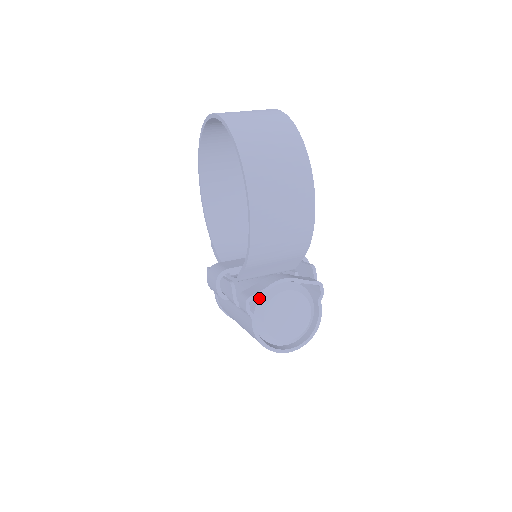
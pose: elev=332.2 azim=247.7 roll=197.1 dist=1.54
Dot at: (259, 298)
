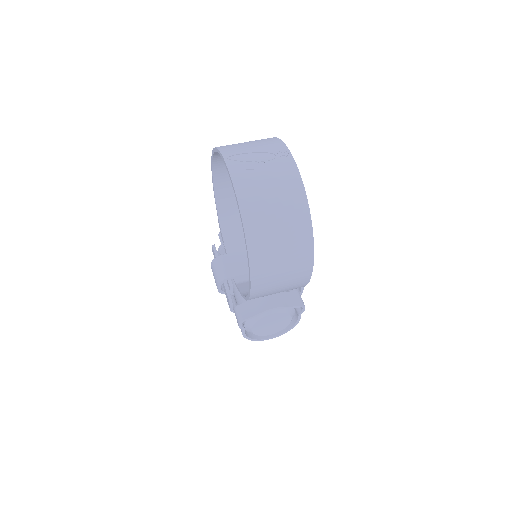
Dot at: occluded
